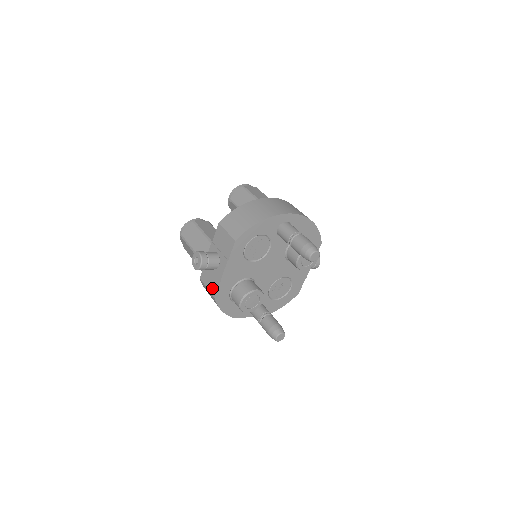
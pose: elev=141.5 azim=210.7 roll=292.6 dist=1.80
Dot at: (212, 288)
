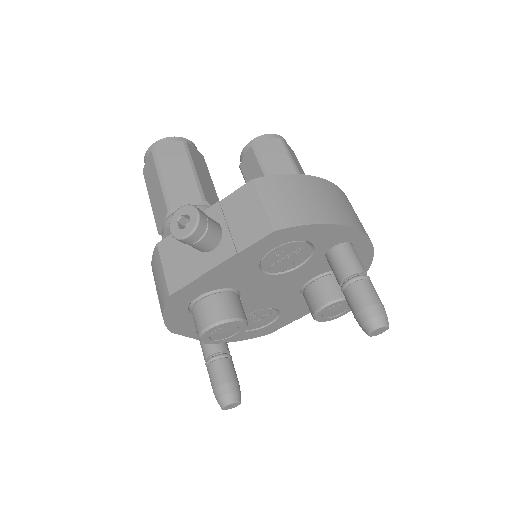
Dot at: (174, 276)
